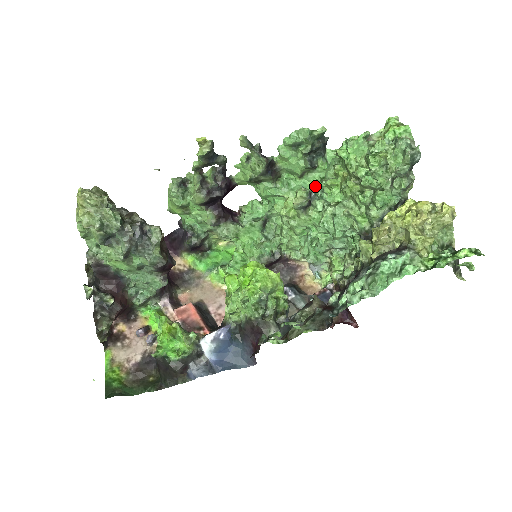
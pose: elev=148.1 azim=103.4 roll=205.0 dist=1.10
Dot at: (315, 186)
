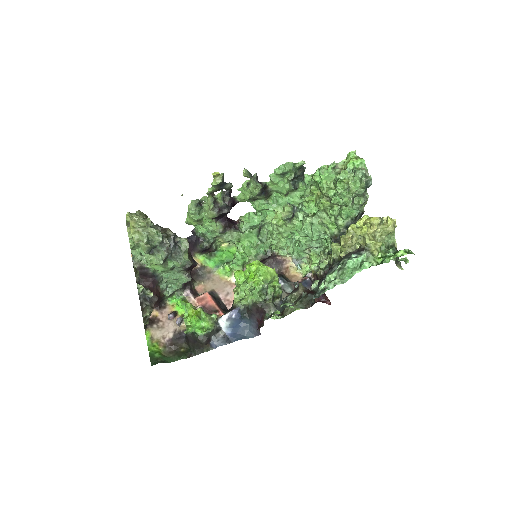
Dot at: (297, 202)
